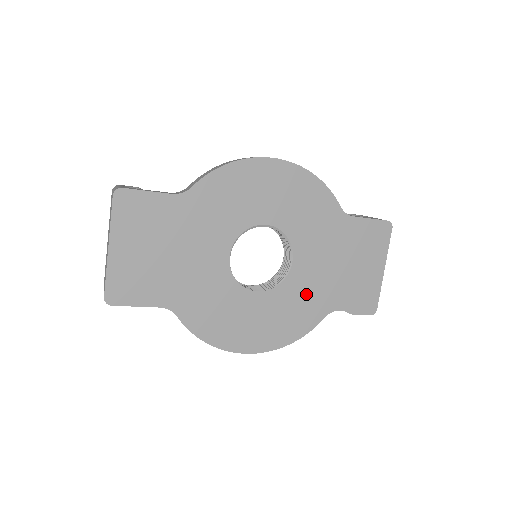
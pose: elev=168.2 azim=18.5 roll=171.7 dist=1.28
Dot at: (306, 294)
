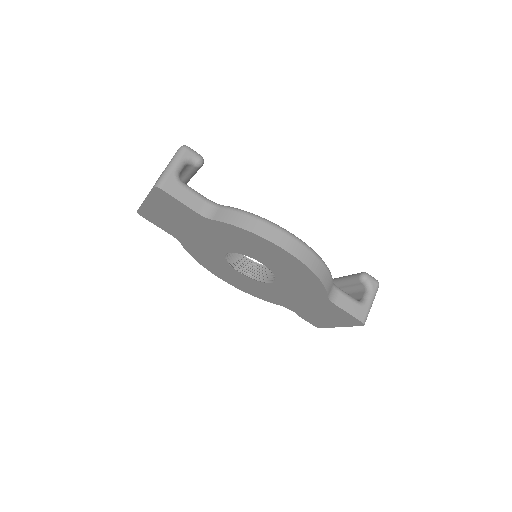
Dot at: (273, 294)
